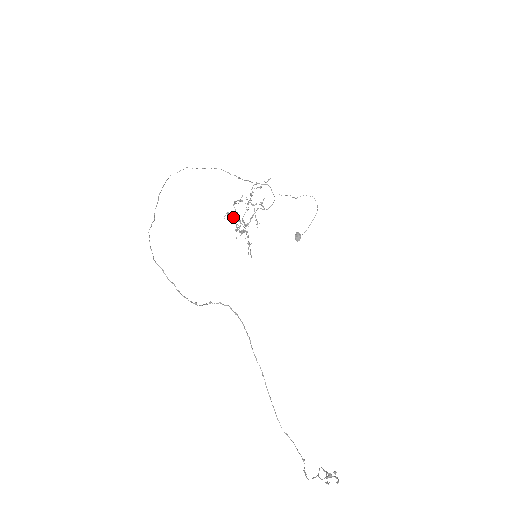
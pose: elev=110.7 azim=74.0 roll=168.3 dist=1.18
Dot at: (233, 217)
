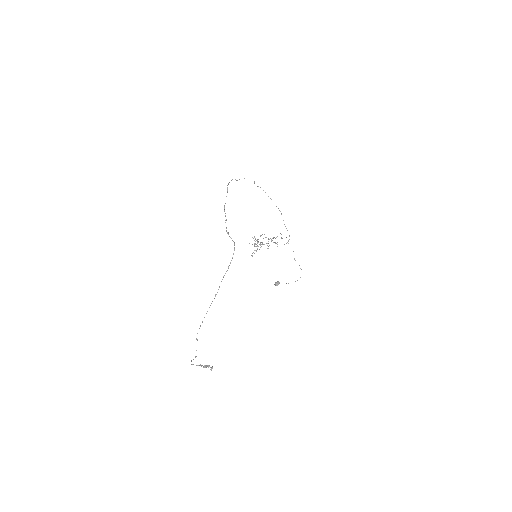
Dot at: occluded
